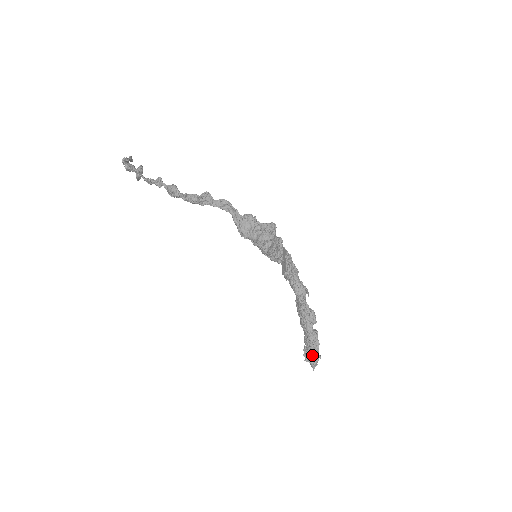
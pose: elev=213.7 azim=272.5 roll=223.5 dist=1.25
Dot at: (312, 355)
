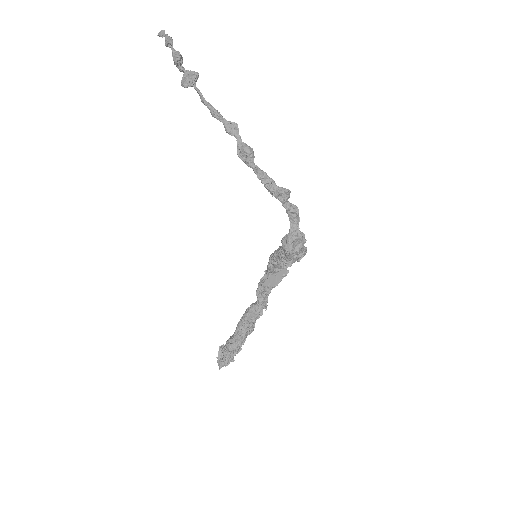
Dot at: (230, 358)
